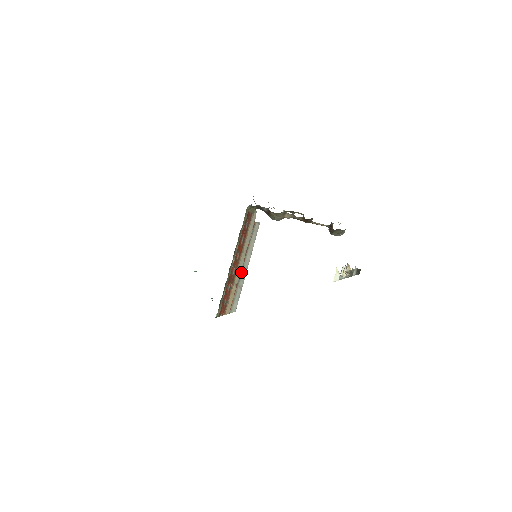
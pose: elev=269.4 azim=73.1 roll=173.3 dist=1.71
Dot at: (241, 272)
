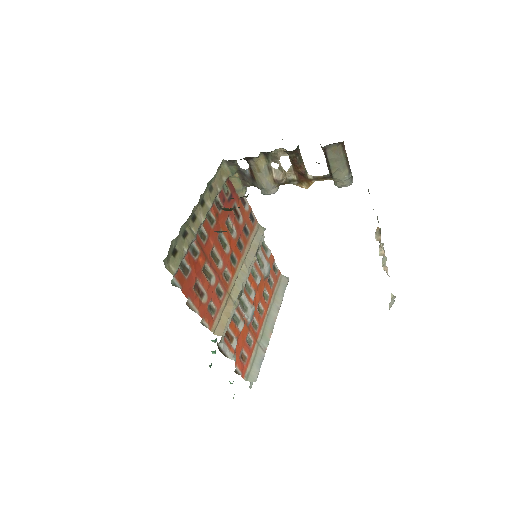
Dot at: (263, 328)
